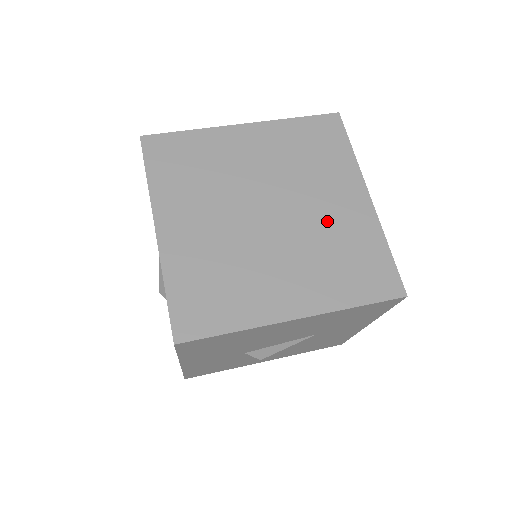
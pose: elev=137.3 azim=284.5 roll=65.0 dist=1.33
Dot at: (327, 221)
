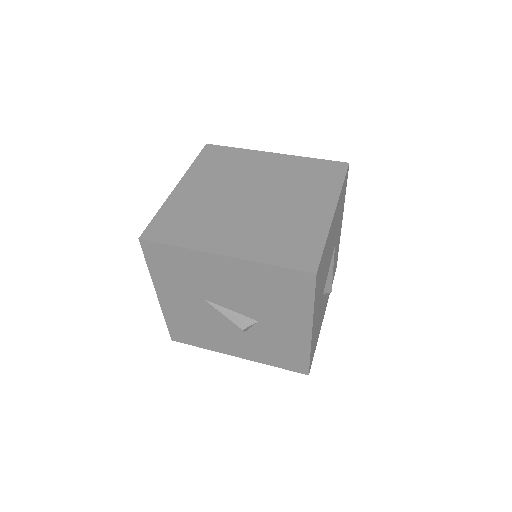
Dot at: (278, 175)
